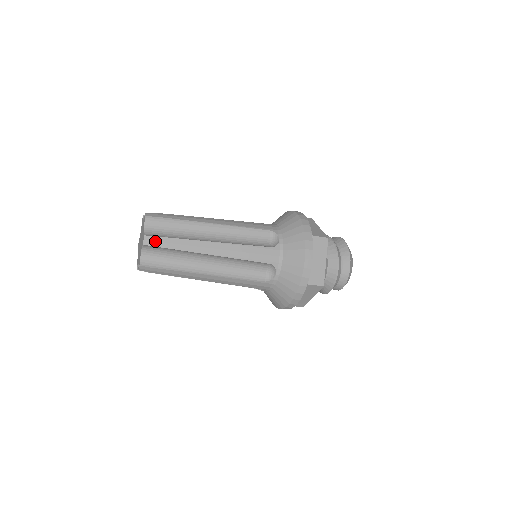
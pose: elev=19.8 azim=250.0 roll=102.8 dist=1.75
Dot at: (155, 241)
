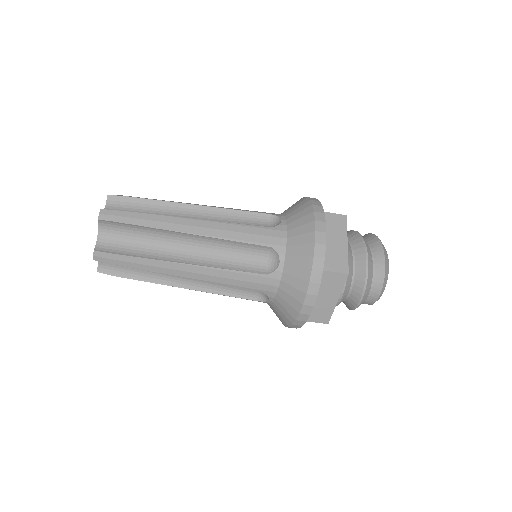
Dot at: (114, 215)
